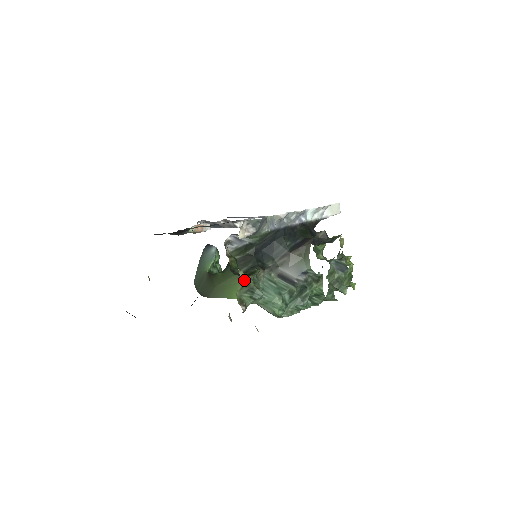
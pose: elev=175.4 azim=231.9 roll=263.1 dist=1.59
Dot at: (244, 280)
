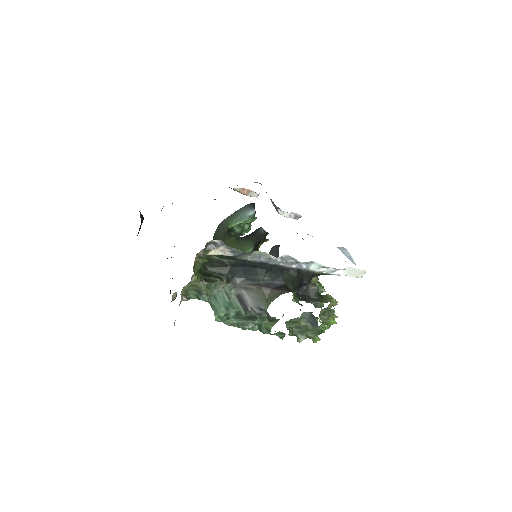
Dot at: (197, 282)
